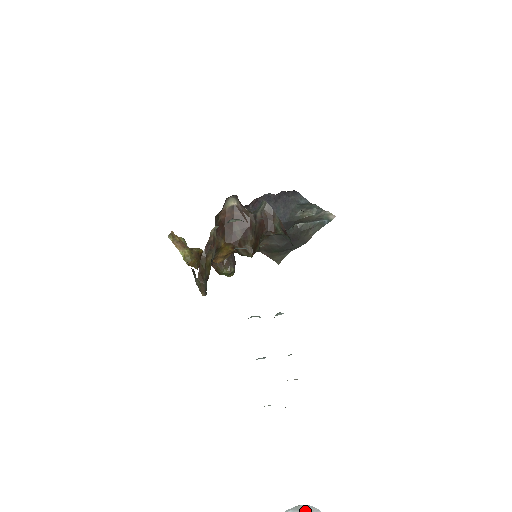
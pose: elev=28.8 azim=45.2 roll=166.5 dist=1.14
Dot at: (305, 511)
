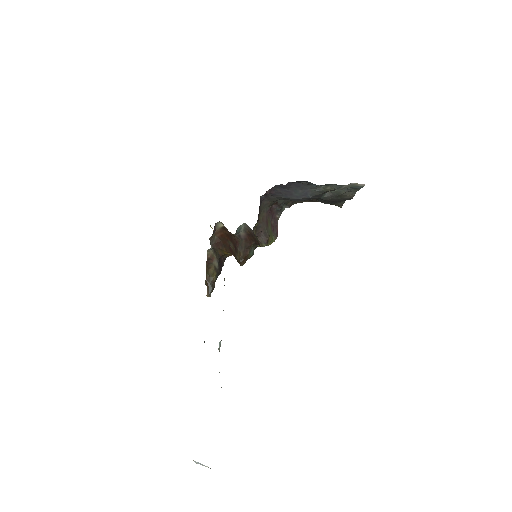
Dot at: occluded
